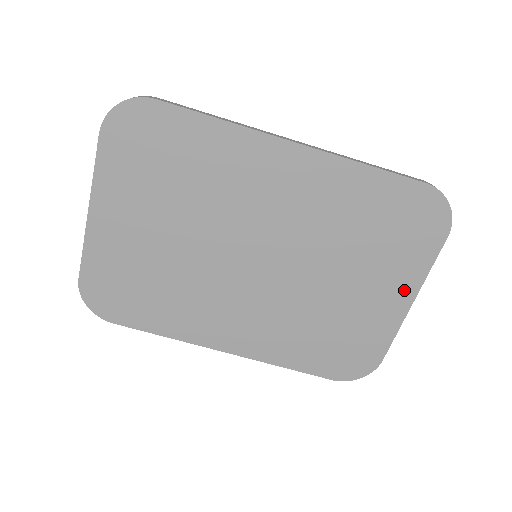
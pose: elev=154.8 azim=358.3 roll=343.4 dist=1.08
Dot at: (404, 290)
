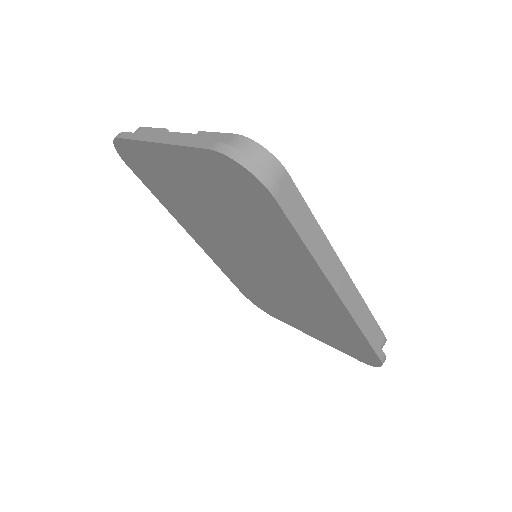
Dot at: (315, 335)
